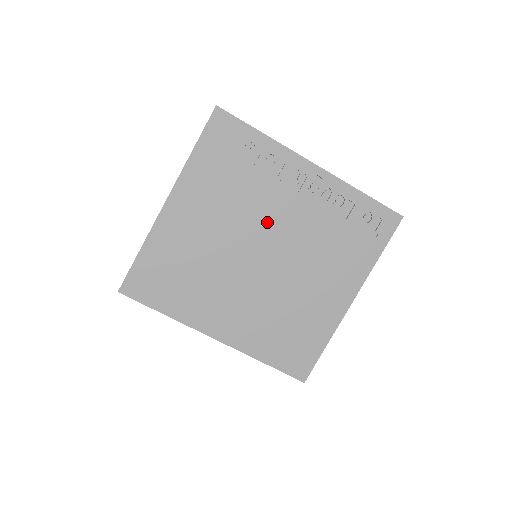
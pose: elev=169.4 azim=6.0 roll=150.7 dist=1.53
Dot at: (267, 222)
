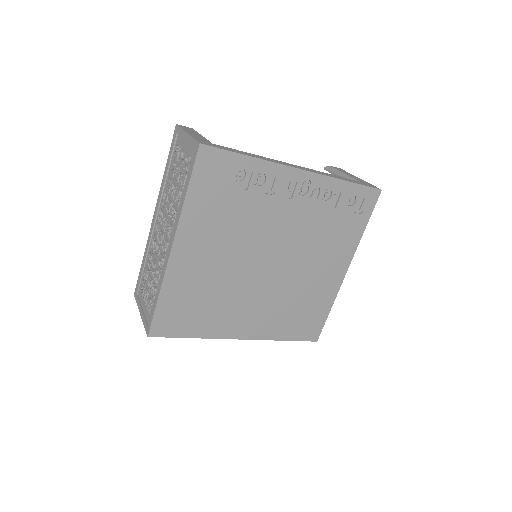
Dot at: (268, 234)
